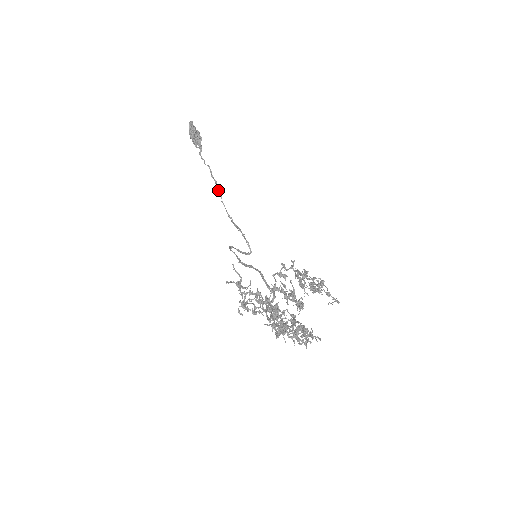
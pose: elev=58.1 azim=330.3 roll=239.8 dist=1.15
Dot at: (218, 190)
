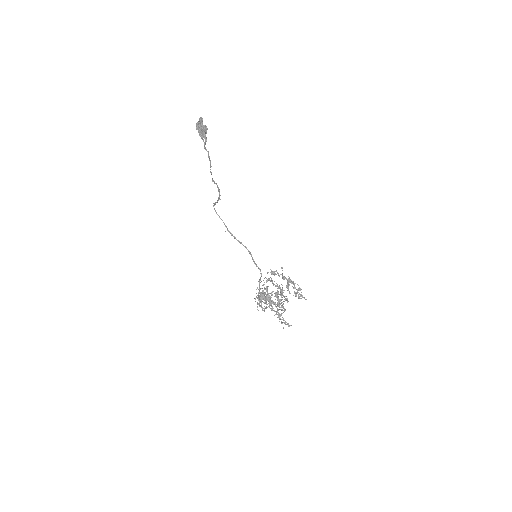
Dot at: (211, 166)
